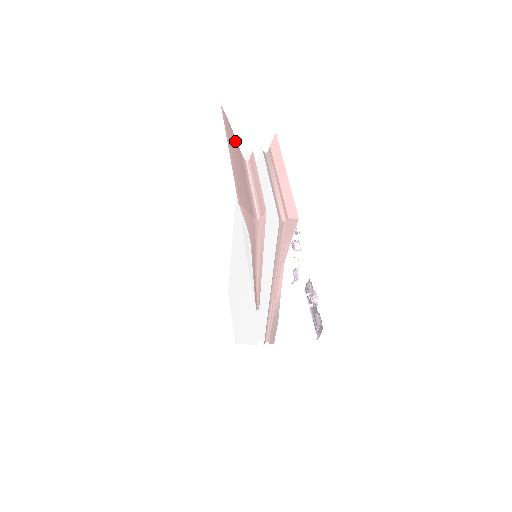
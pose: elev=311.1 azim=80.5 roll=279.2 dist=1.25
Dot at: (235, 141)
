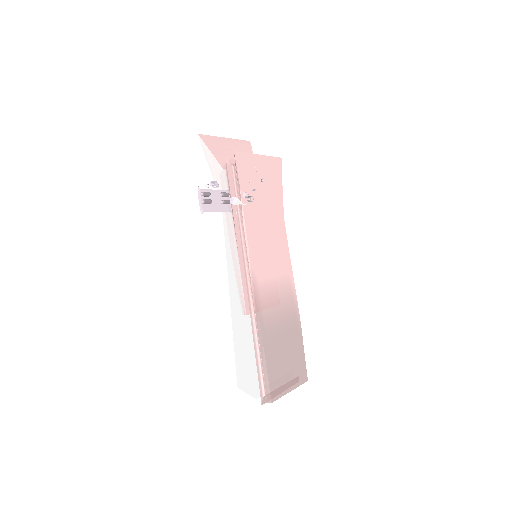
Dot at: occluded
